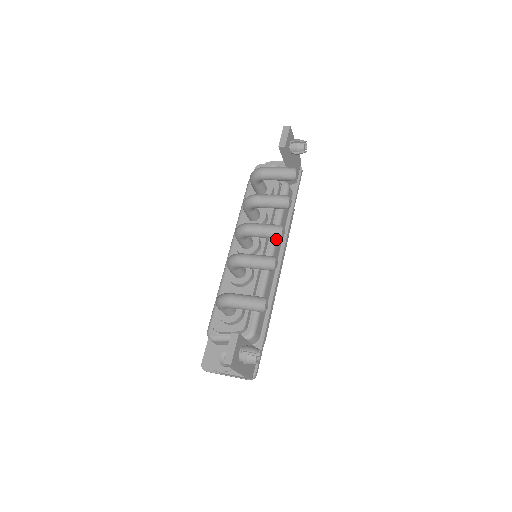
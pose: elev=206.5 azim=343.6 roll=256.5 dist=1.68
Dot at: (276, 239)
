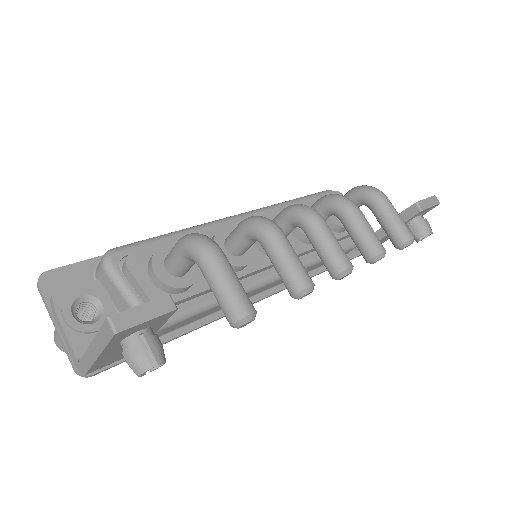
Dot at: occluded
